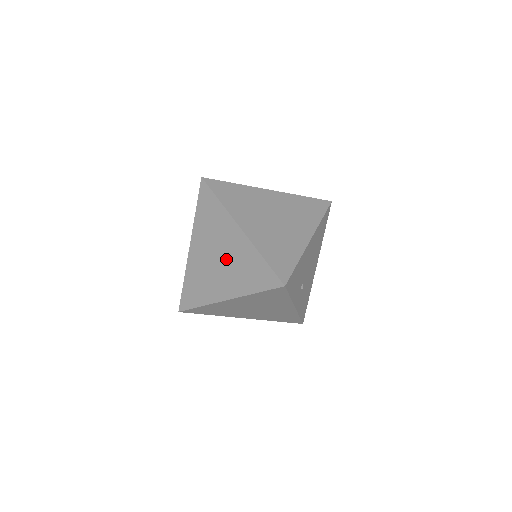
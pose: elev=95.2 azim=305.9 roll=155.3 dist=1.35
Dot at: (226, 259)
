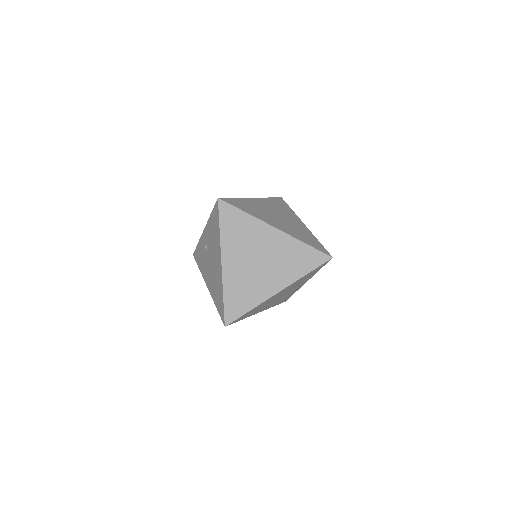
Dot at: (269, 259)
